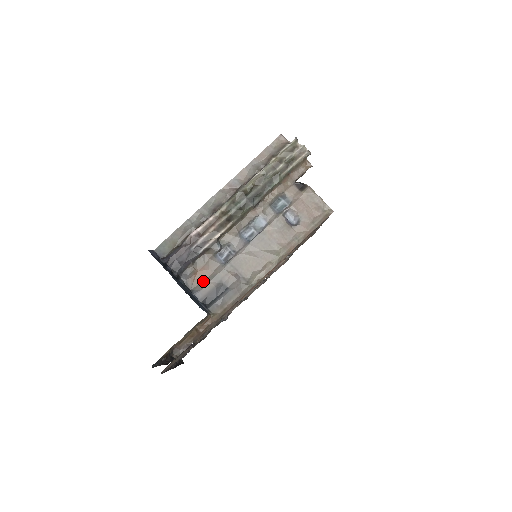
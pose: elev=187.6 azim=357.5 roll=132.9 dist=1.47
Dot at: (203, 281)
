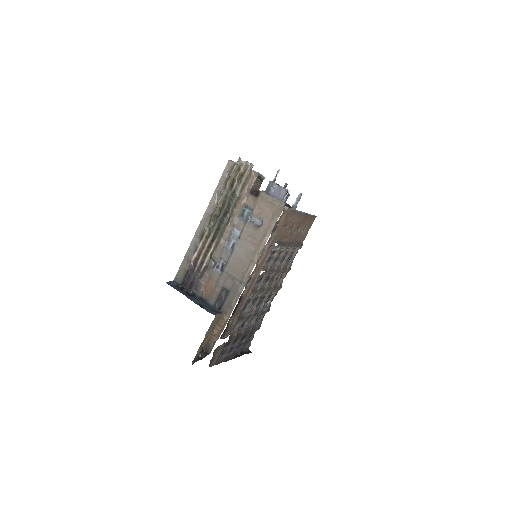
Dot at: (211, 291)
